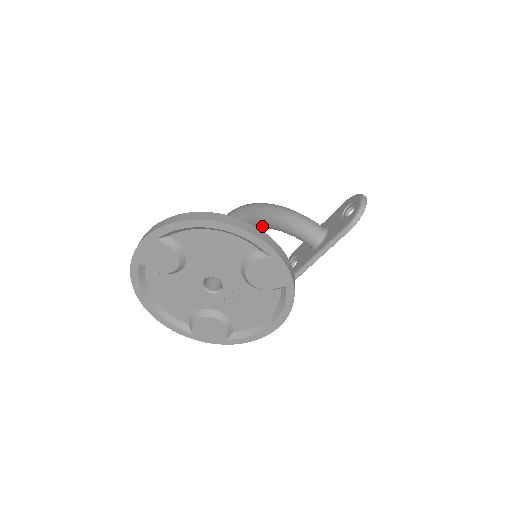
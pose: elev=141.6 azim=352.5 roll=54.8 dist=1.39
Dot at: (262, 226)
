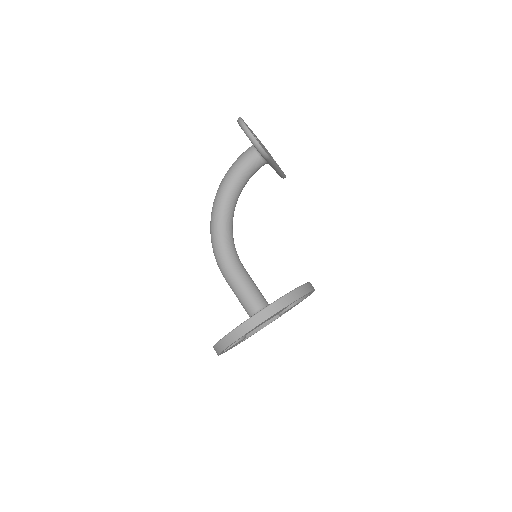
Dot at: (232, 220)
